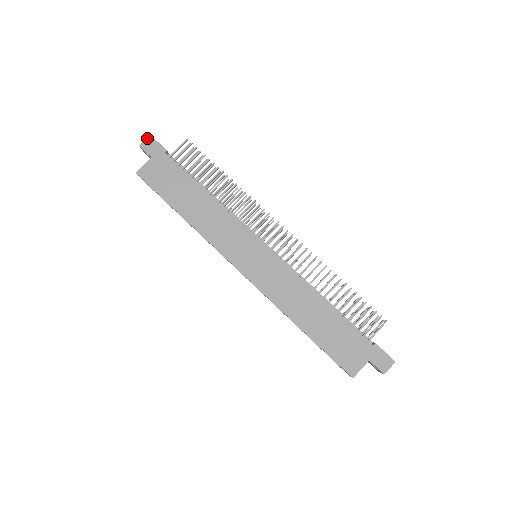
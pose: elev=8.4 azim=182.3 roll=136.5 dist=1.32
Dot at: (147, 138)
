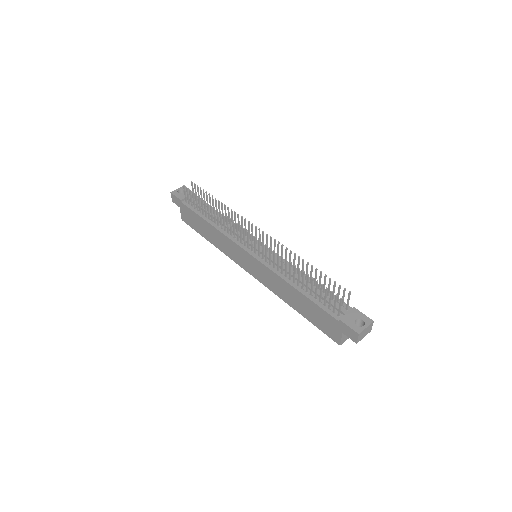
Dot at: (171, 195)
